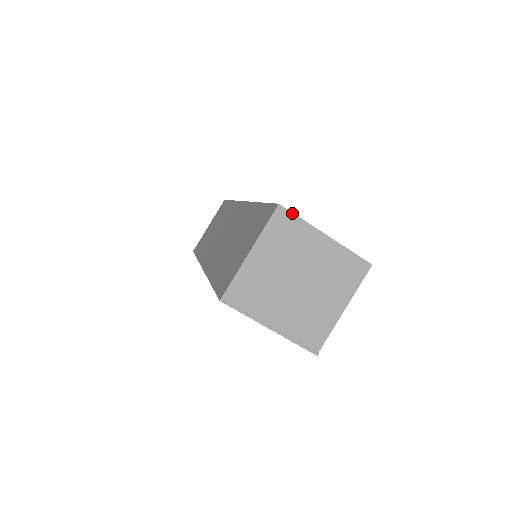
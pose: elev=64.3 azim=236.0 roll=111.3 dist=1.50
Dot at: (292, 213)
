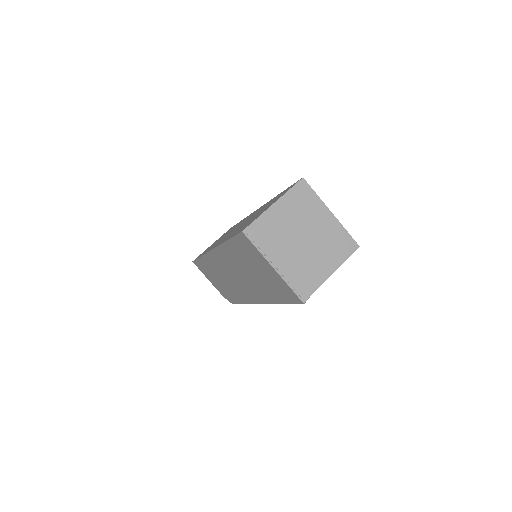
Dot at: occluded
